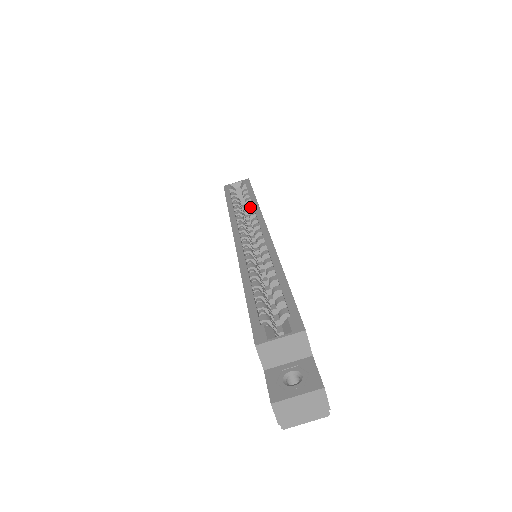
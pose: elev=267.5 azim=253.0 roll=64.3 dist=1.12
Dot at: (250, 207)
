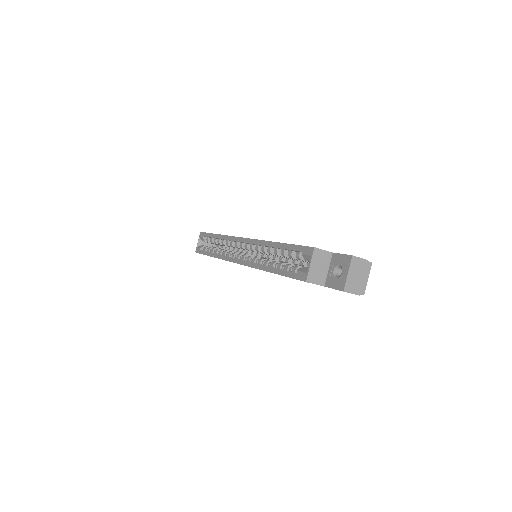
Dot at: (221, 242)
